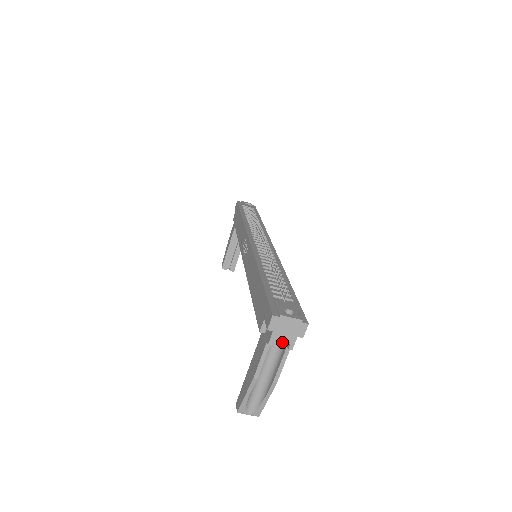
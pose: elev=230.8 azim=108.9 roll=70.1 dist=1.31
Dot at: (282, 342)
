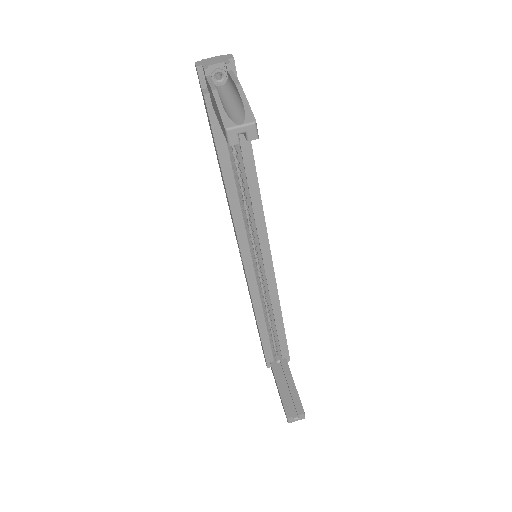
Dot at: (228, 84)
